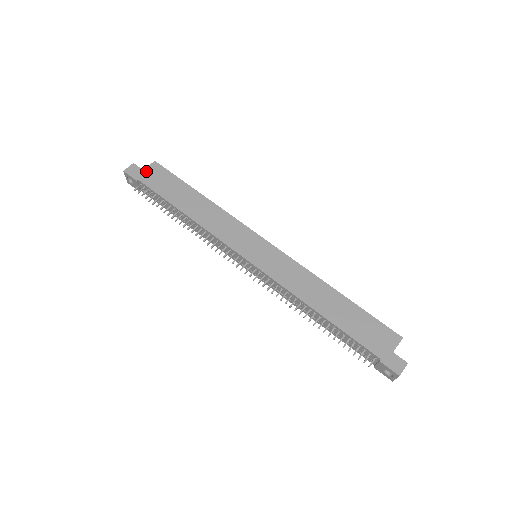
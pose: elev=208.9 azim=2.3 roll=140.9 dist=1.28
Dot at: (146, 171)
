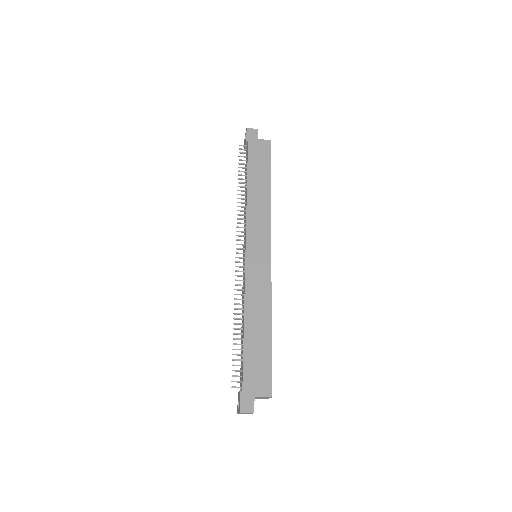
Dot at: (259, 141)
